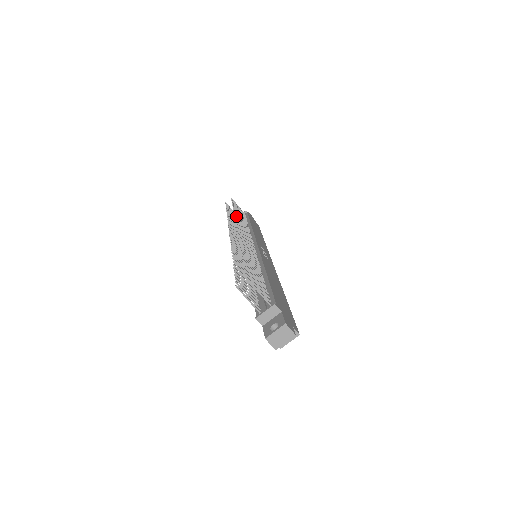
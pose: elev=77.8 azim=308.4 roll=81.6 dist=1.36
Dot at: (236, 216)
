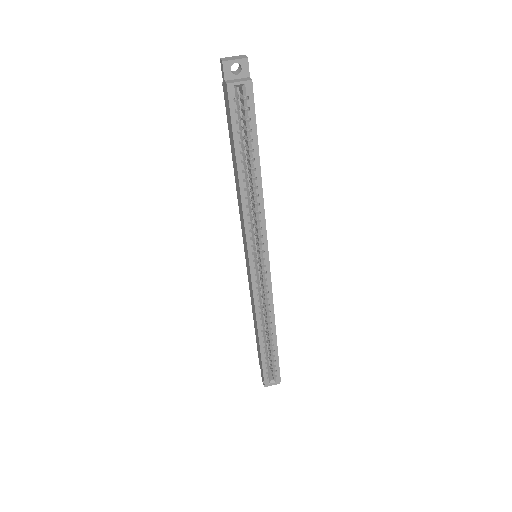
Dot at: occluded
